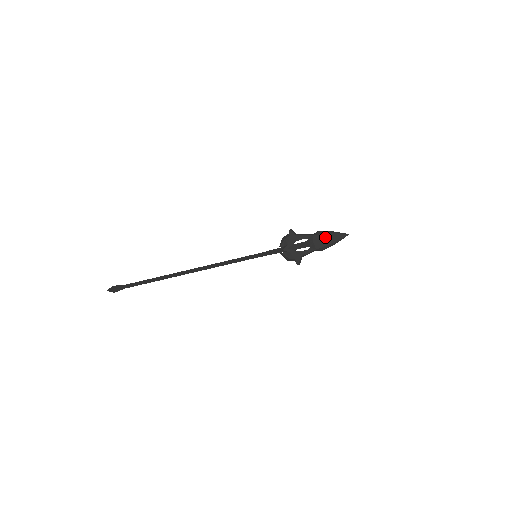
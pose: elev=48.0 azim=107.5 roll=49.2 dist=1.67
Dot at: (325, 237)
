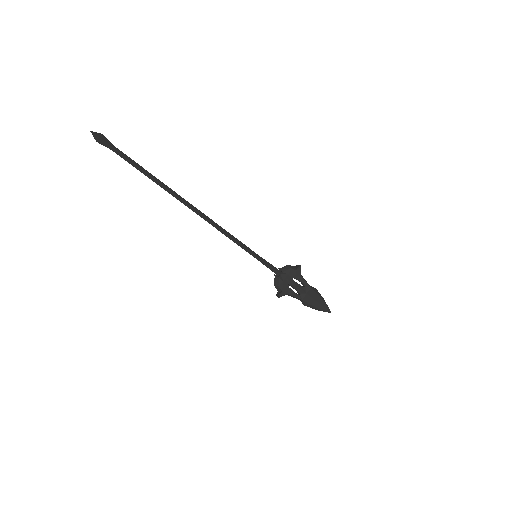
Dot at: (317, 298)
